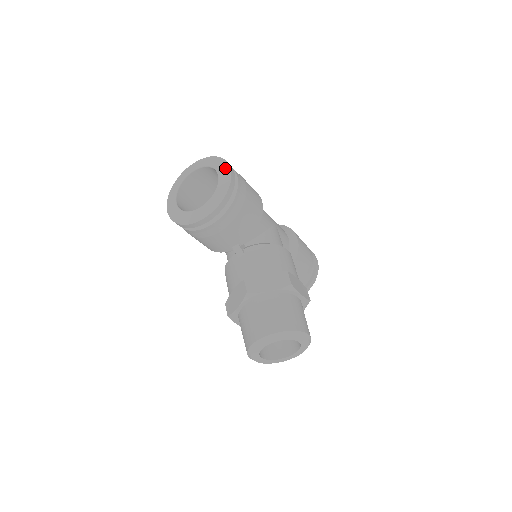
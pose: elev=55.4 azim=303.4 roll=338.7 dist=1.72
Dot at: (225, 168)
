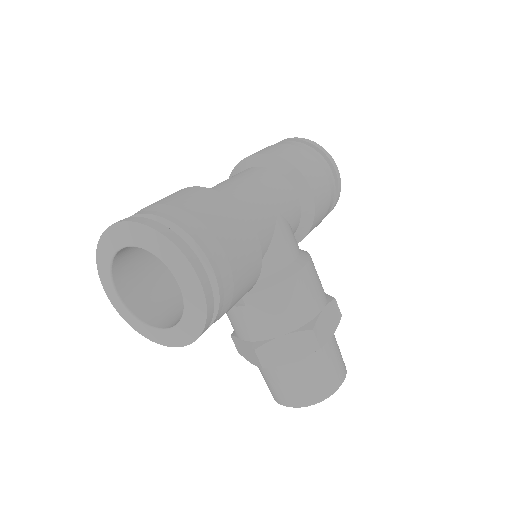
Dot at: (187, 273)
